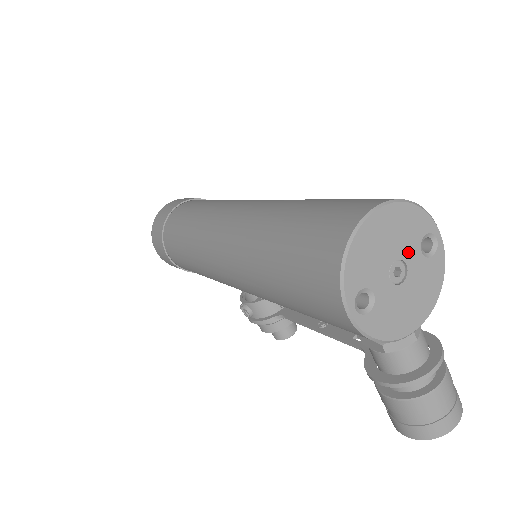
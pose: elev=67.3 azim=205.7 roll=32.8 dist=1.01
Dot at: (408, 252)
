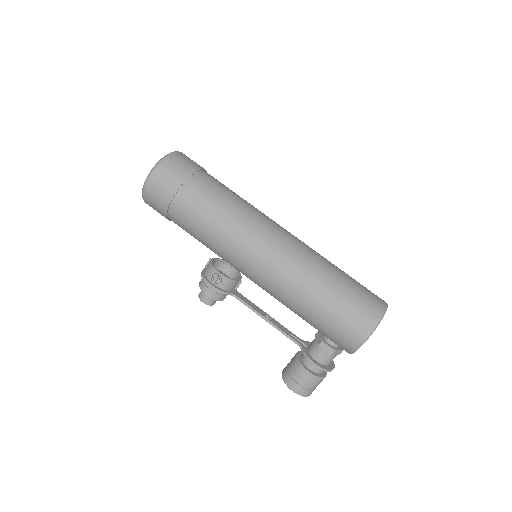
Dot at: occluded
